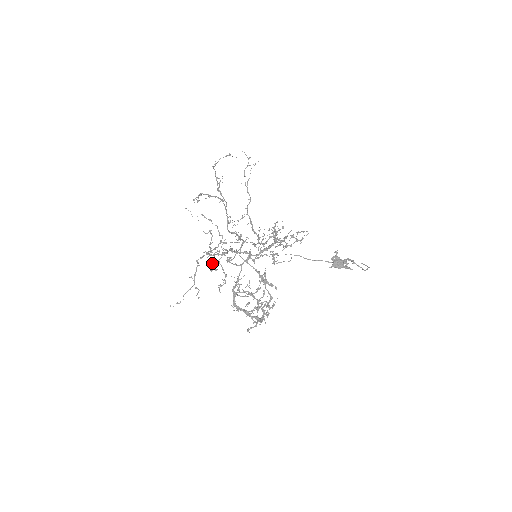
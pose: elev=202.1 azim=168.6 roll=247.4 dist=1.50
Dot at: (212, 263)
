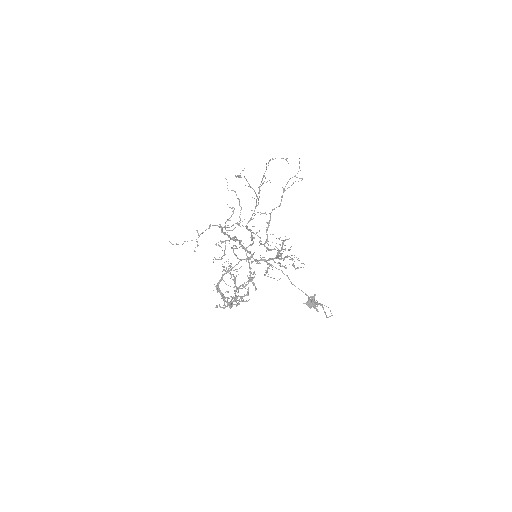
Dot at: (220, 240)
